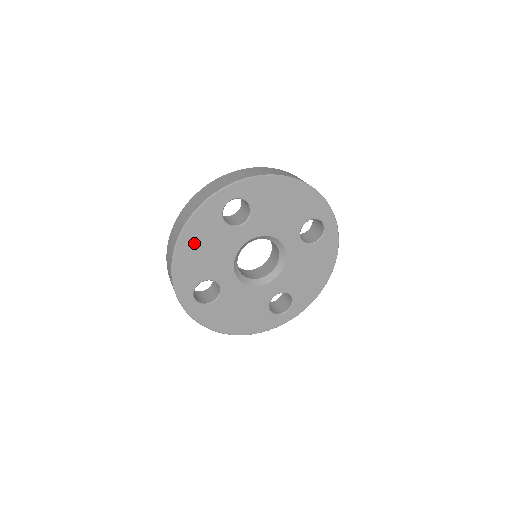
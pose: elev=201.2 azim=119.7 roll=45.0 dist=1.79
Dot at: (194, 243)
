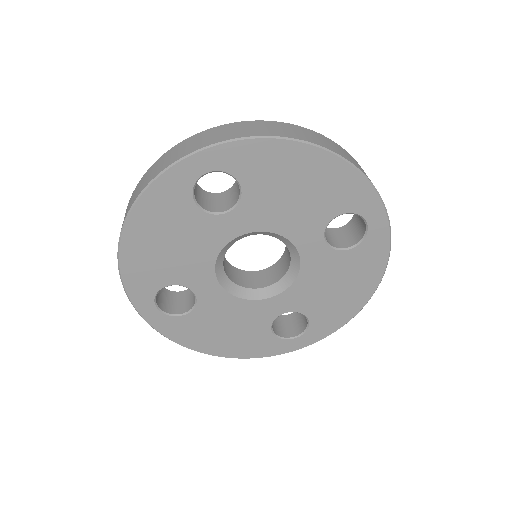
Dot at: (150, 232)
